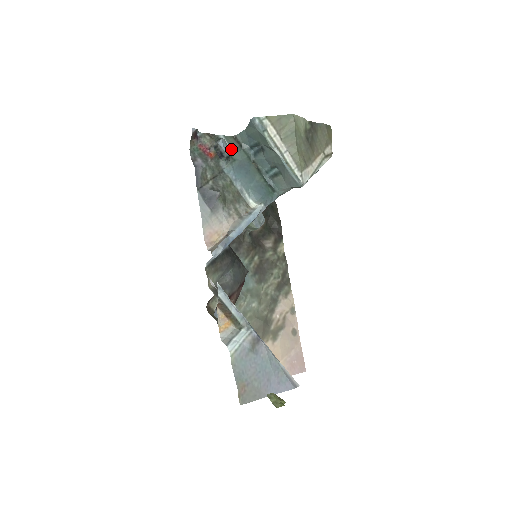
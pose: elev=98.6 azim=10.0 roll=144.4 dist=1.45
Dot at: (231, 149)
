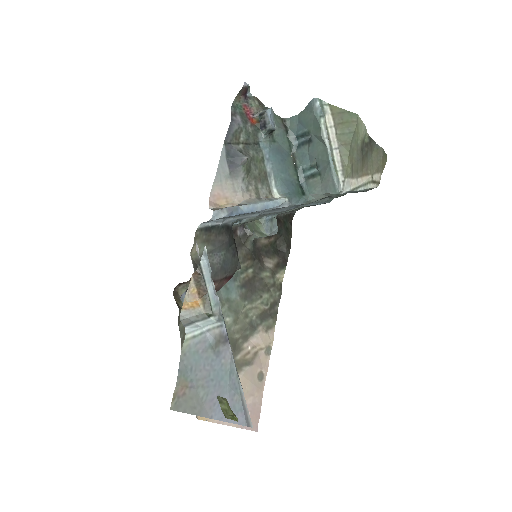
Dot at: (275, 128)
